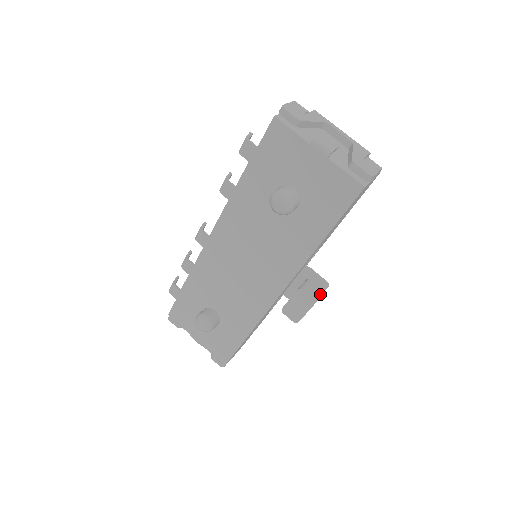
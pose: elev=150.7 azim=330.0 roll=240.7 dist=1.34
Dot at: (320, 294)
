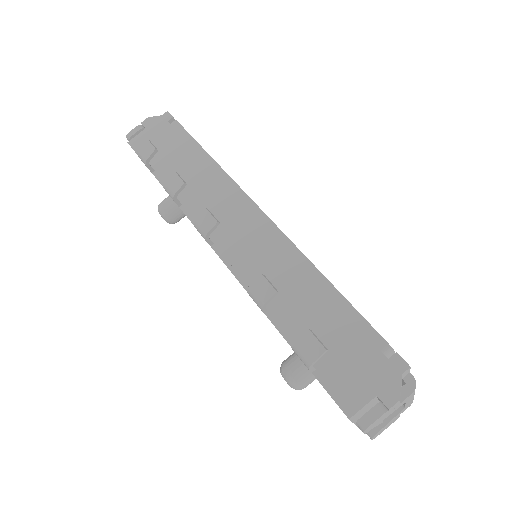
Dot at: occluded
